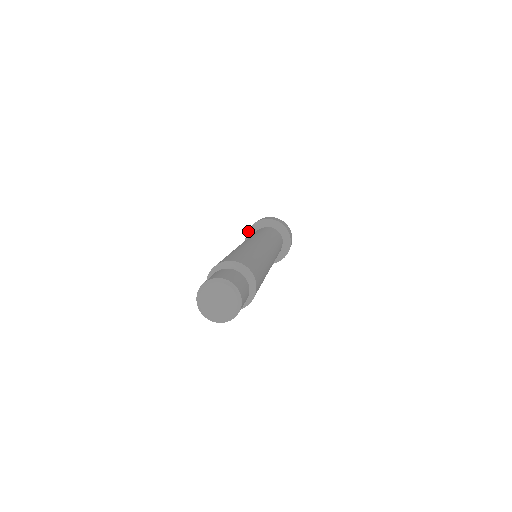
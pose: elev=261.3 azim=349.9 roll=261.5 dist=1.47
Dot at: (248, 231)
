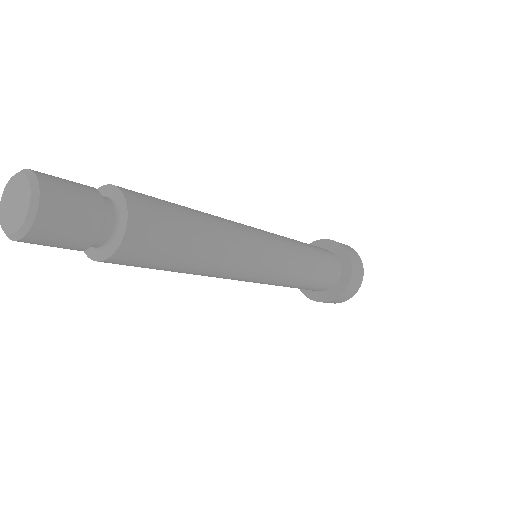
Dot at: (322, 240)
